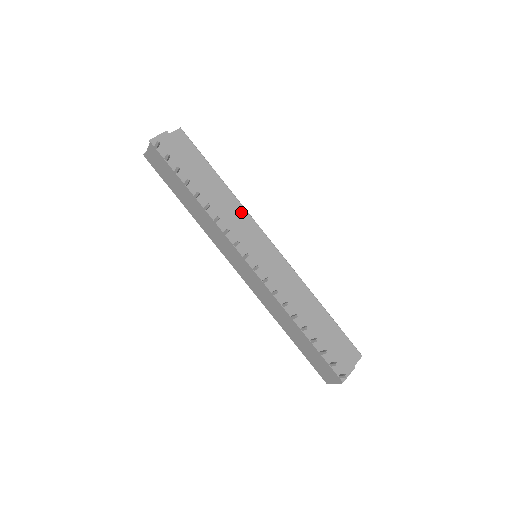
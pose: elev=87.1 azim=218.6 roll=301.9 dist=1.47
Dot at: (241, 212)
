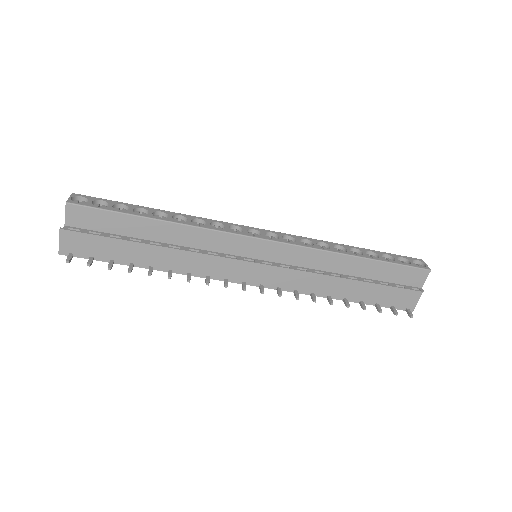
Dot at: (206, 236)
